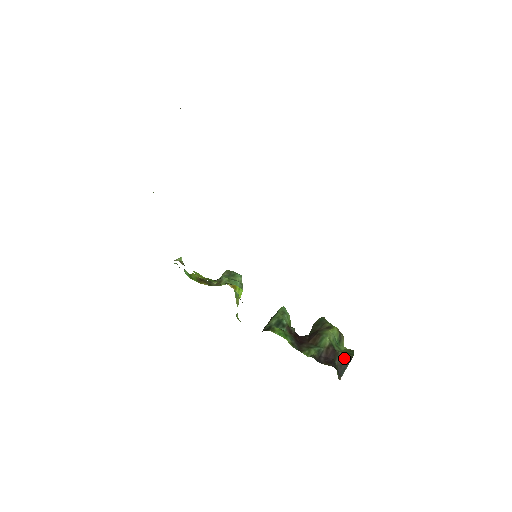
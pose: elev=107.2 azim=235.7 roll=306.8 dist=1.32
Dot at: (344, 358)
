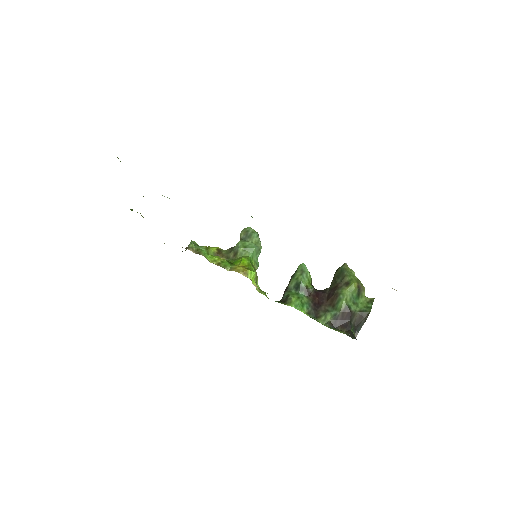
Dot at: (360, 317)
